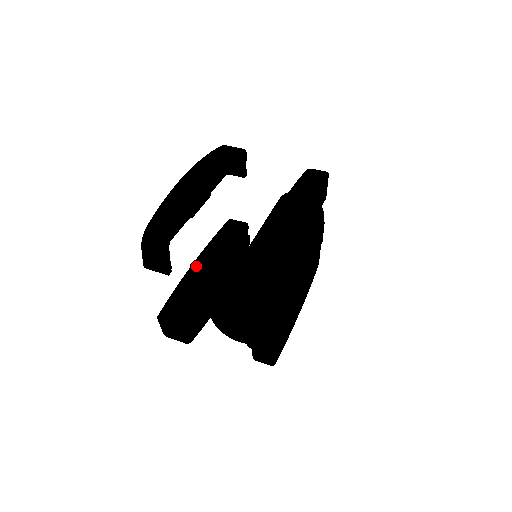
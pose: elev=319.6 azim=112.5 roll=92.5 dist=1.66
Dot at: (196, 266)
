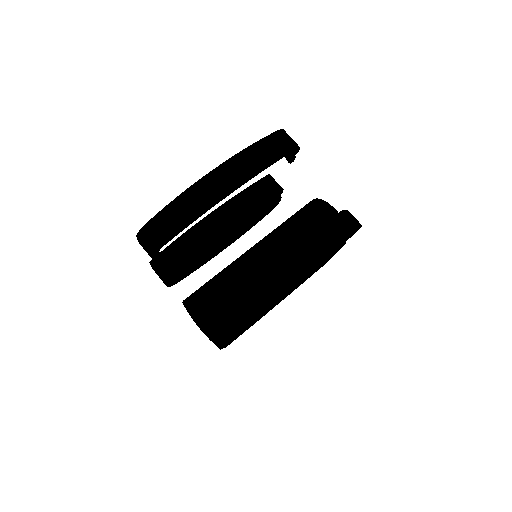
Dot at: (208, 220)
